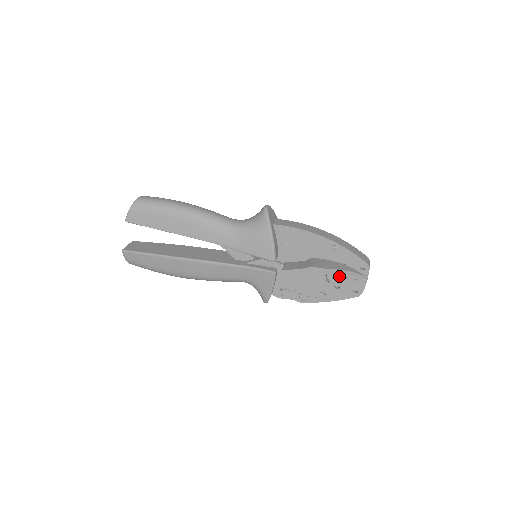
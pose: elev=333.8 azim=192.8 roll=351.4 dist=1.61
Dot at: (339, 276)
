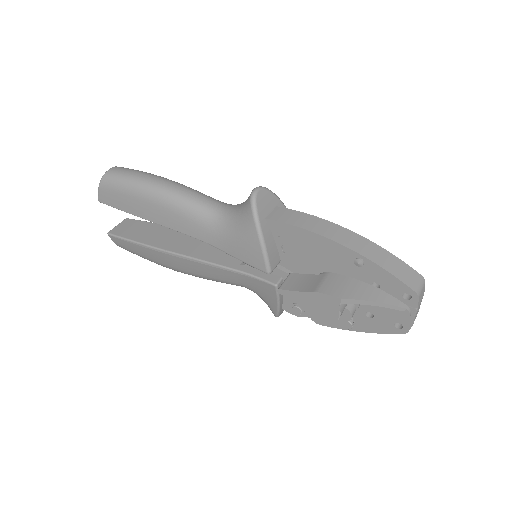
Dot at: occluded
